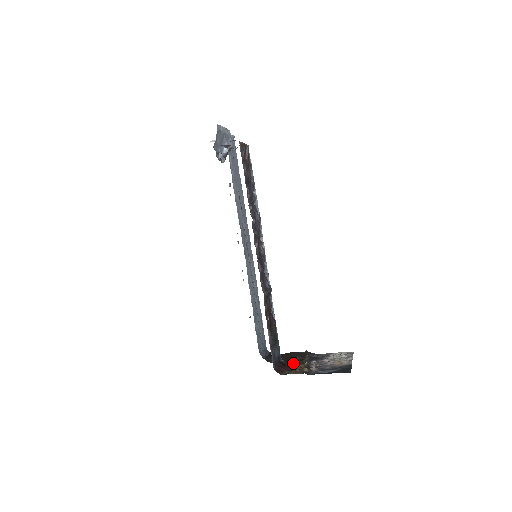
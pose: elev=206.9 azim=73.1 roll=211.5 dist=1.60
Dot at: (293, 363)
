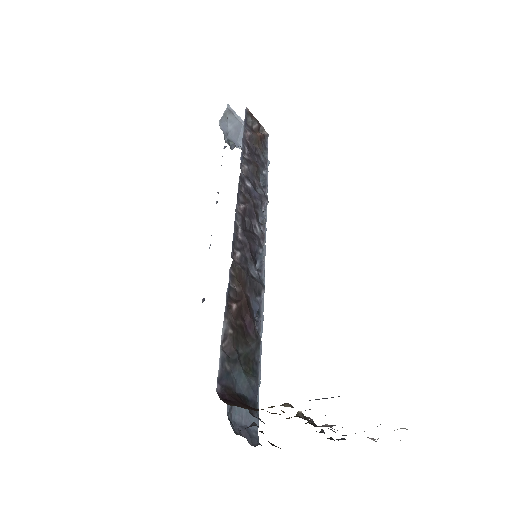
Dot at: occluded
